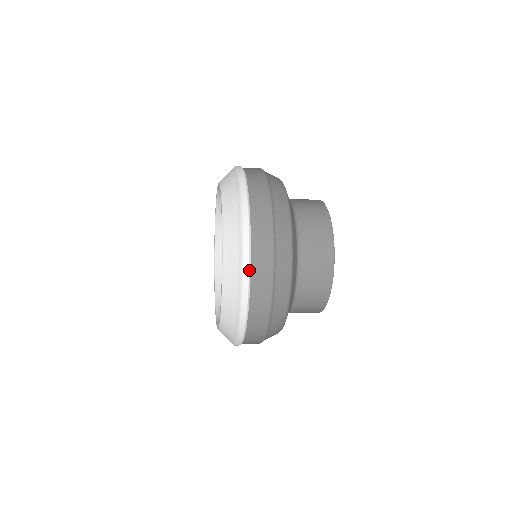
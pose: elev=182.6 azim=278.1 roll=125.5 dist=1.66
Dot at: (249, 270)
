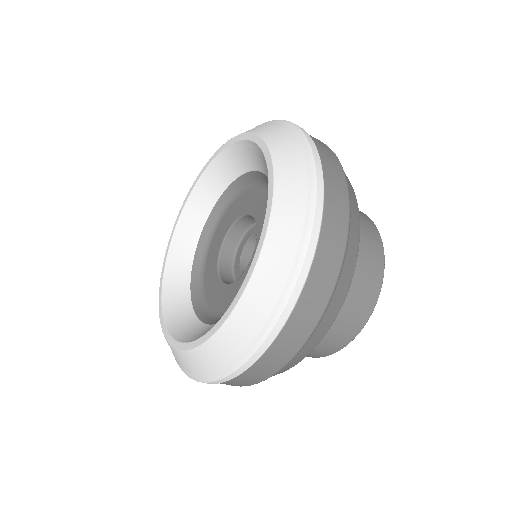
Dot at: (322, 169)
